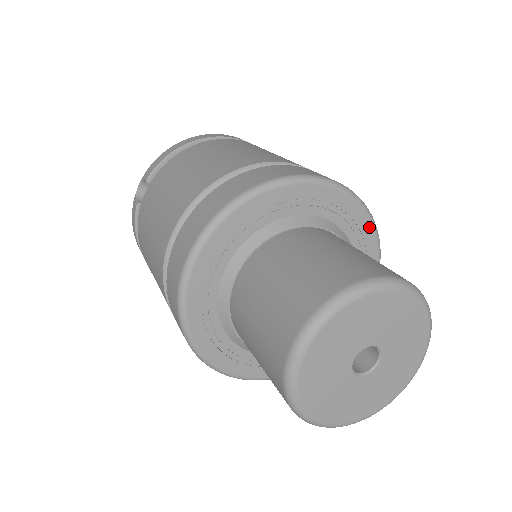
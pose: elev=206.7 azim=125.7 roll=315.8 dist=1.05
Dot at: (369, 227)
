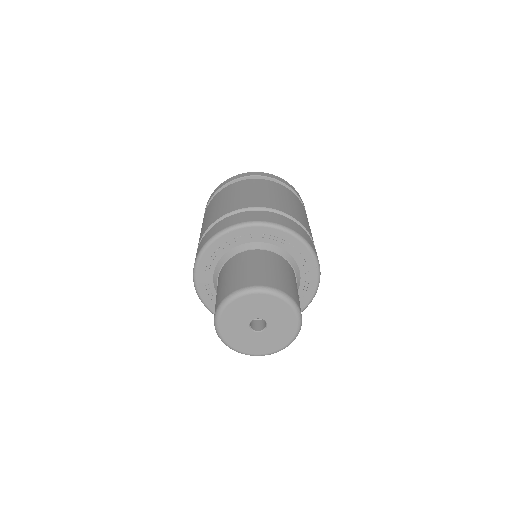
Dot at: (290, 237)
